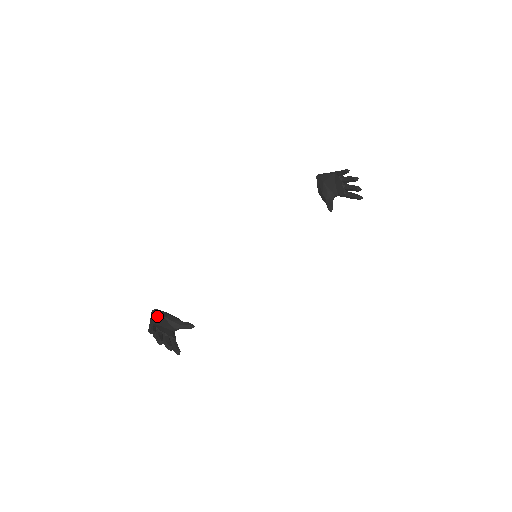
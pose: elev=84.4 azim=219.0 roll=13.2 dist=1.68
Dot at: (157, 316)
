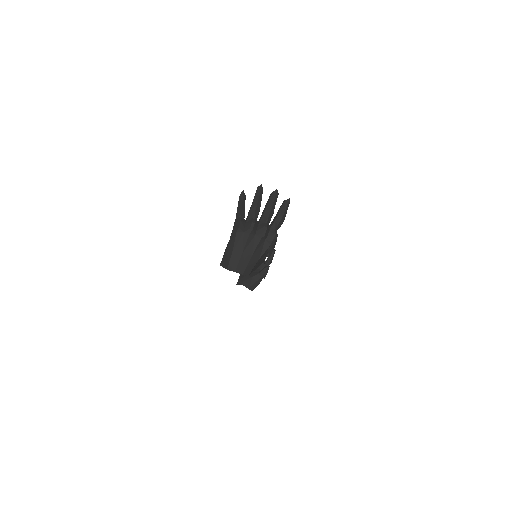
Dot at: occluded
